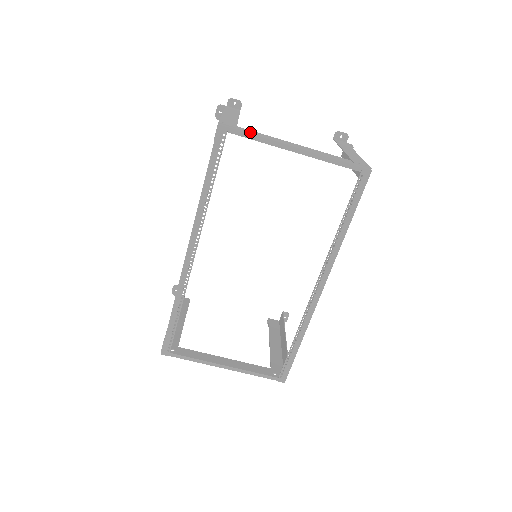
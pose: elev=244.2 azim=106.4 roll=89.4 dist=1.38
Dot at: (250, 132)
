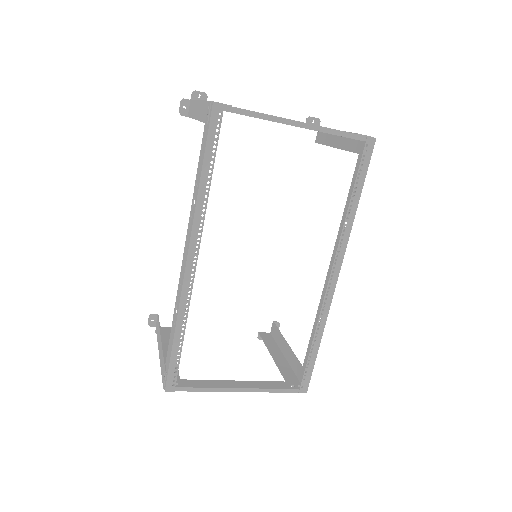
Dot at: (246, 110)
